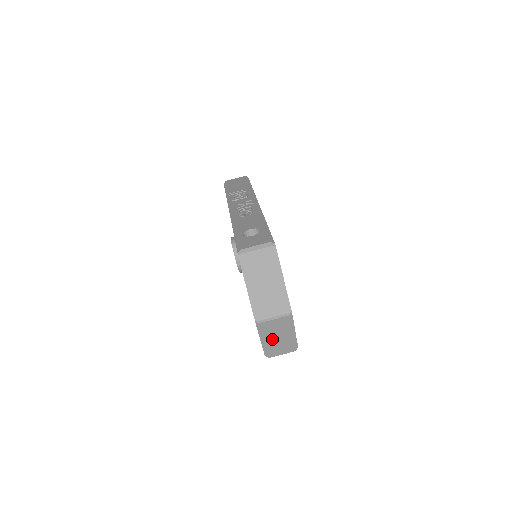
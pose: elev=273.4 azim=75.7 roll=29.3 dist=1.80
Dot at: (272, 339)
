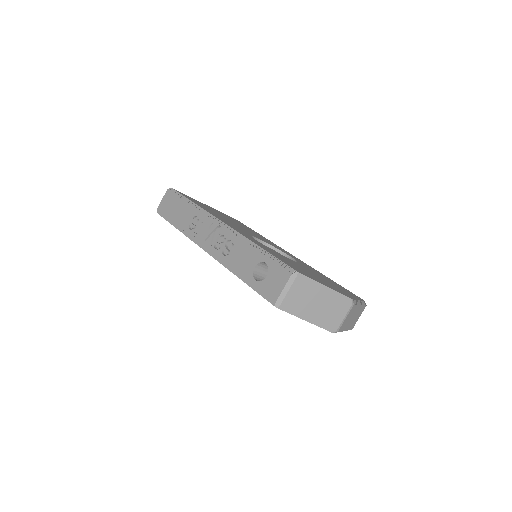
Dot at: (349, 323)
